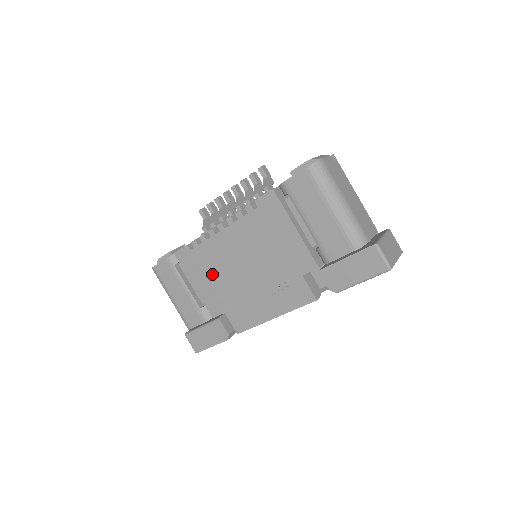
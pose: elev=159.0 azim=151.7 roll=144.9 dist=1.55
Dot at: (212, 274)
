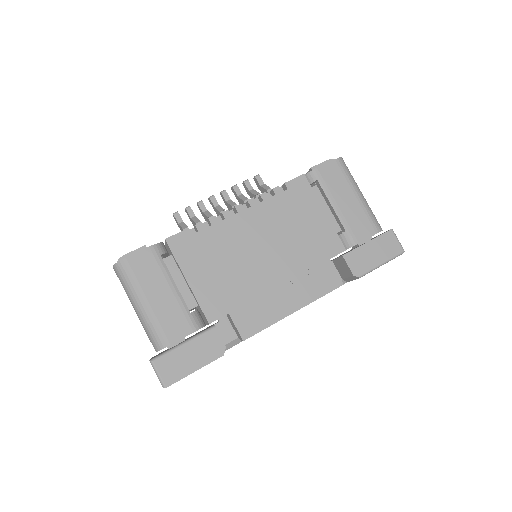
Dot at: (219, 263)
